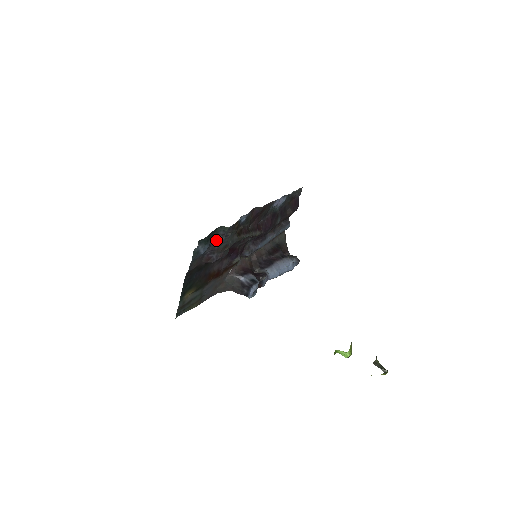
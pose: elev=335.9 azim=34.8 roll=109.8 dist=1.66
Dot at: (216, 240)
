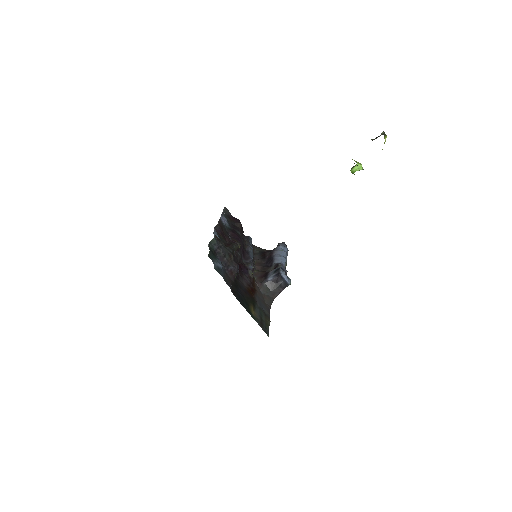
Dot at: (219, 255)
